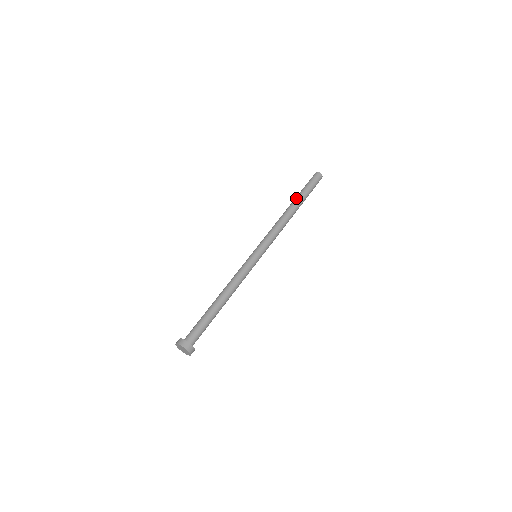
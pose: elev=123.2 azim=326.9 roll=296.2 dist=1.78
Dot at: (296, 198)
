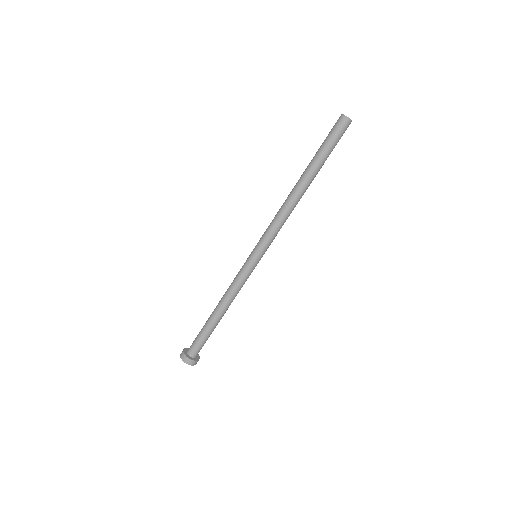
Dot at: (312, 171)
